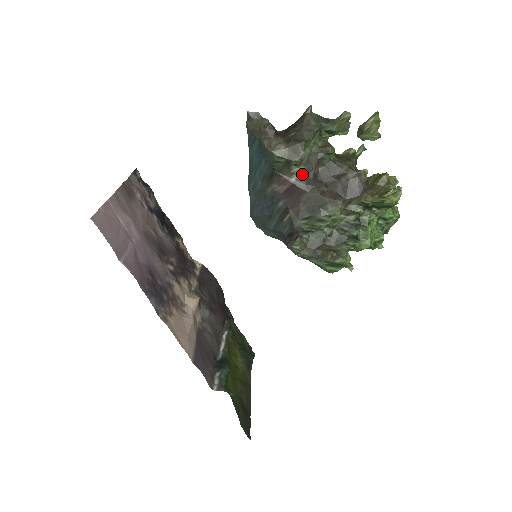
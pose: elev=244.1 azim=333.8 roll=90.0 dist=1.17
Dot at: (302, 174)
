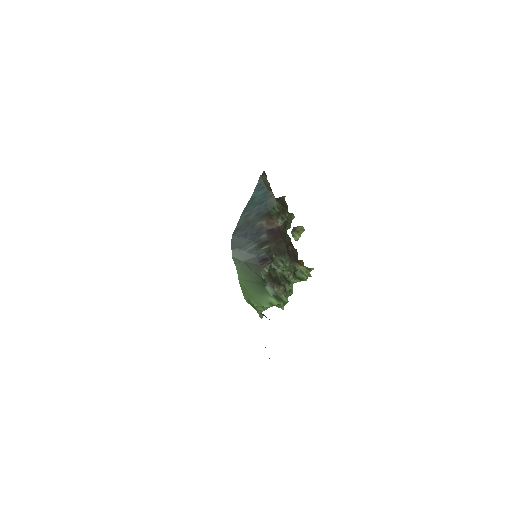
Dot at: (279, 227)
